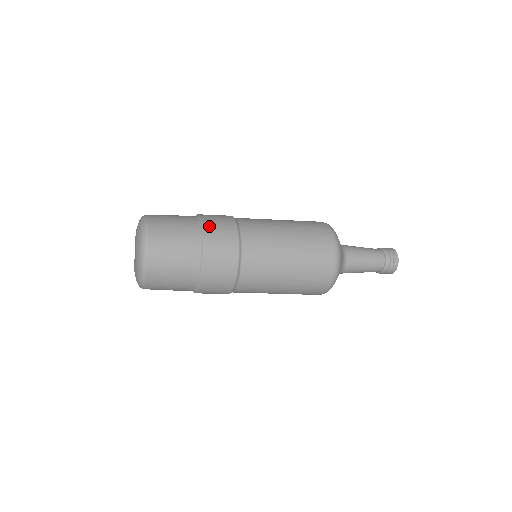
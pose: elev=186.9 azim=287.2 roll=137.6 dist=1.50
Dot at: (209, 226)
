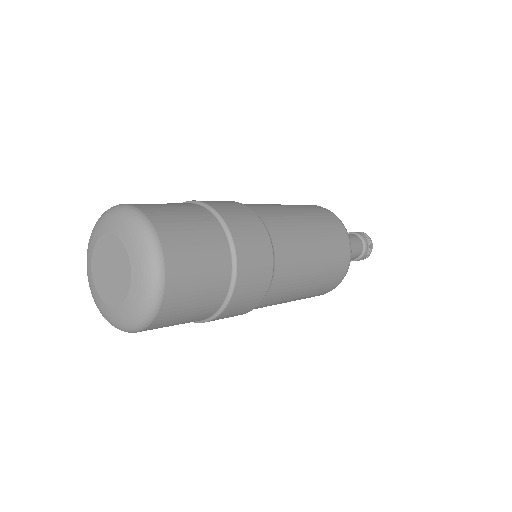
Dot at: (218, 206)
